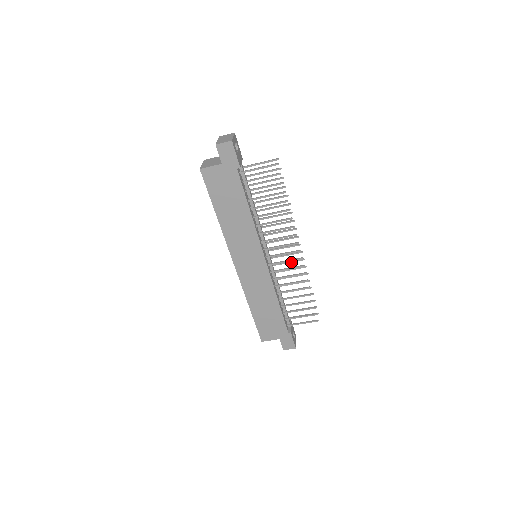
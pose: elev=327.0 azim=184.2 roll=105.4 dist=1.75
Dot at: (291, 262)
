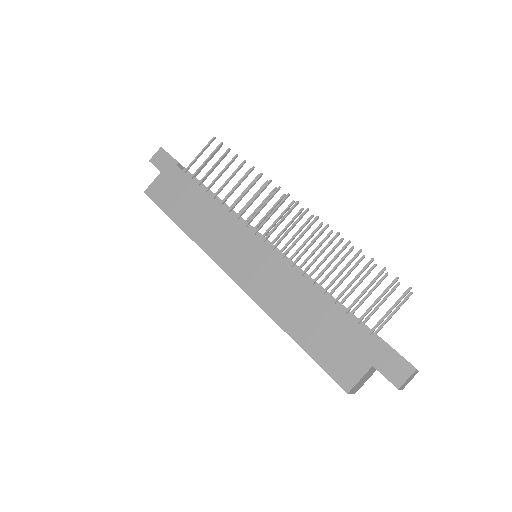
Dot at: (308, 239)
